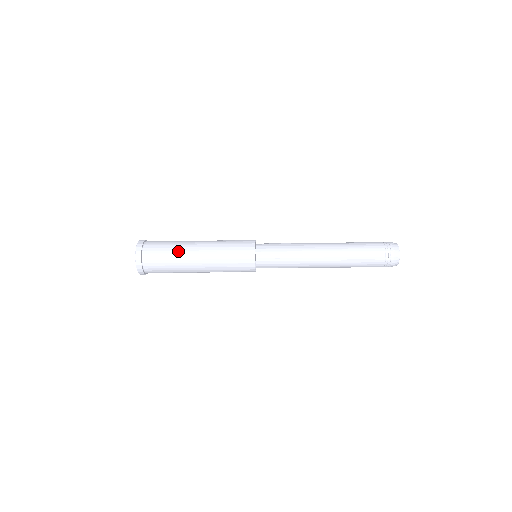
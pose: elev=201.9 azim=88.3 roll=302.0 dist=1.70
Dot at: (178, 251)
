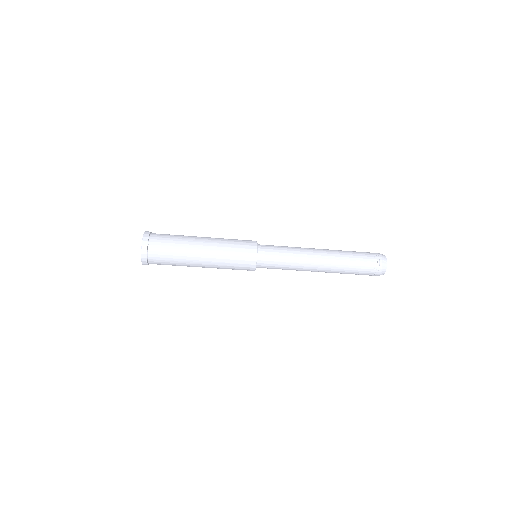
Dot at: (185, 238)
